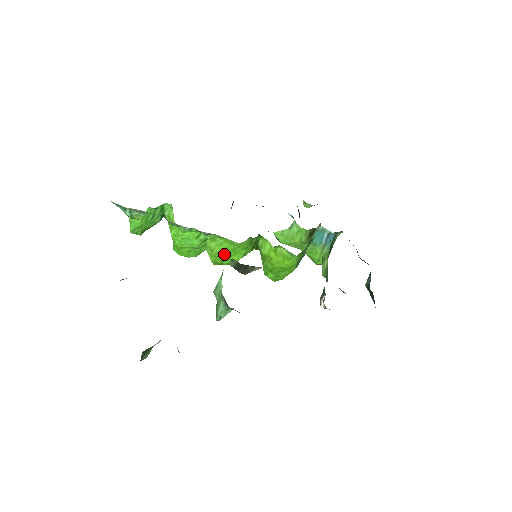
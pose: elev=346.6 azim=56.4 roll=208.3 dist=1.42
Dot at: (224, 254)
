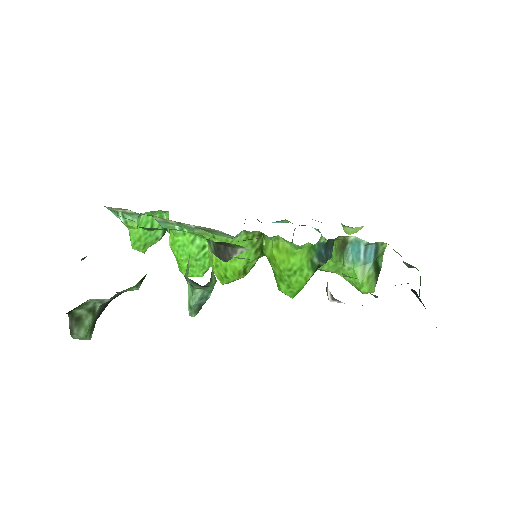
Dot at: occluded
